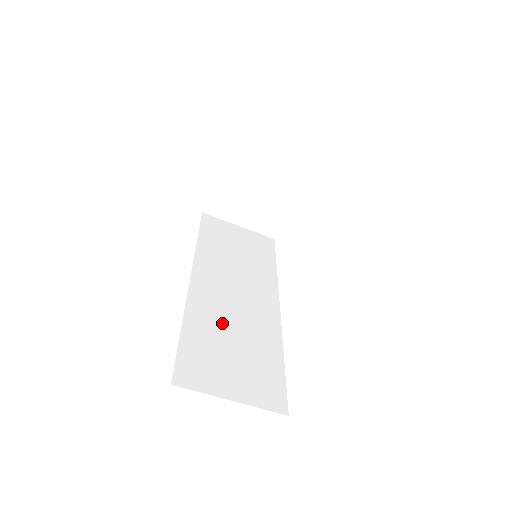
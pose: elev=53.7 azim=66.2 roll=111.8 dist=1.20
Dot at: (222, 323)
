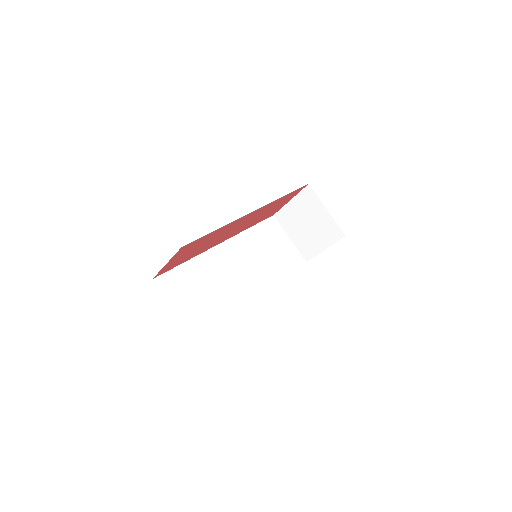
Dot at: (211, 276)
